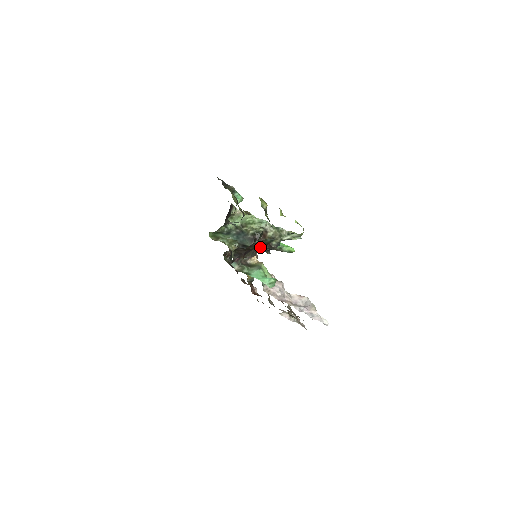
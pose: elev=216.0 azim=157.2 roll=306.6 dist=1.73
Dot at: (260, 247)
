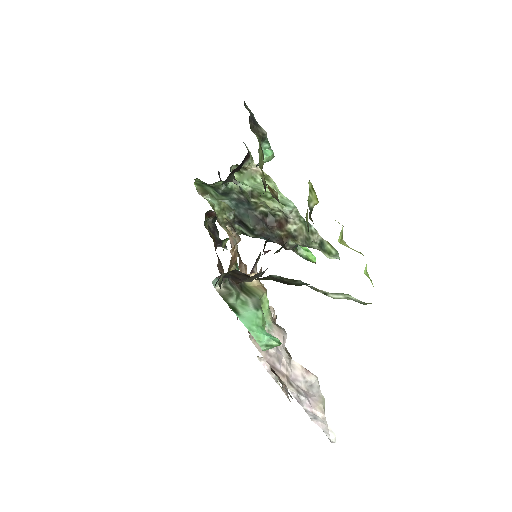
Dot at: (266, 235)
